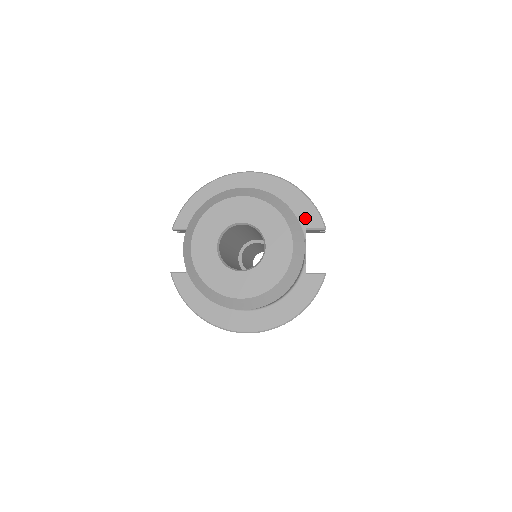
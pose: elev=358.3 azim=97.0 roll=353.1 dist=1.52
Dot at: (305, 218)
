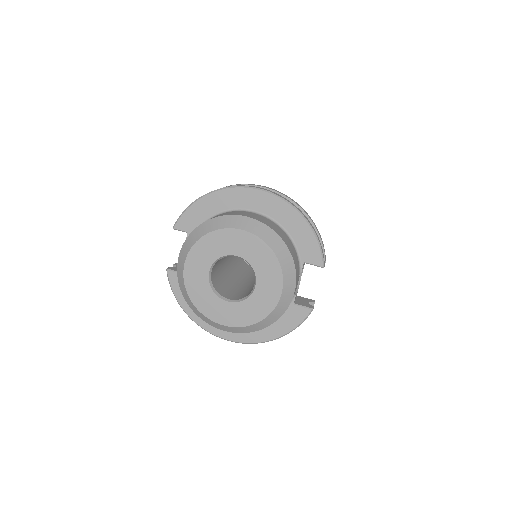
Dot at: (306, 252)
